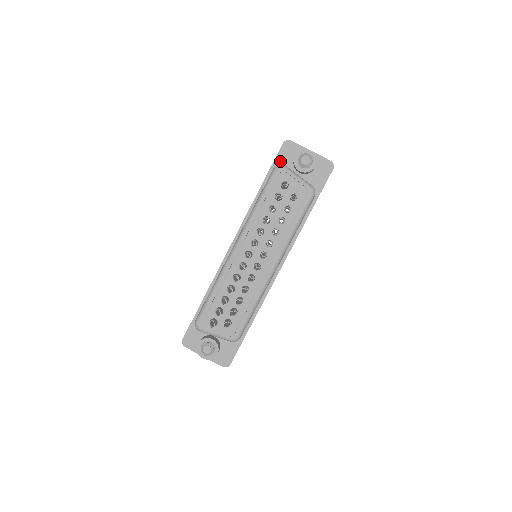
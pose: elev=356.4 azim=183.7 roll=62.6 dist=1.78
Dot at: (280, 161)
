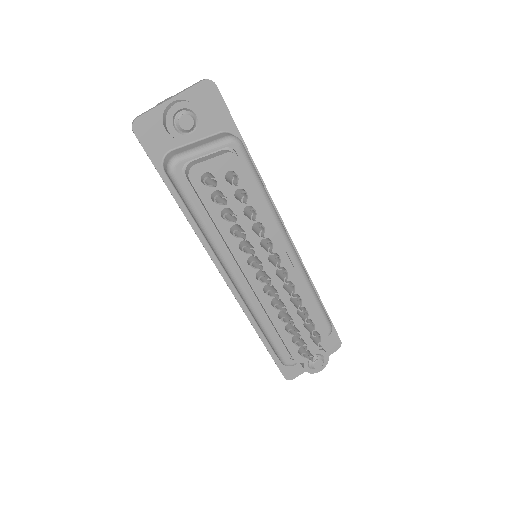
Dot at: (157, 153)
